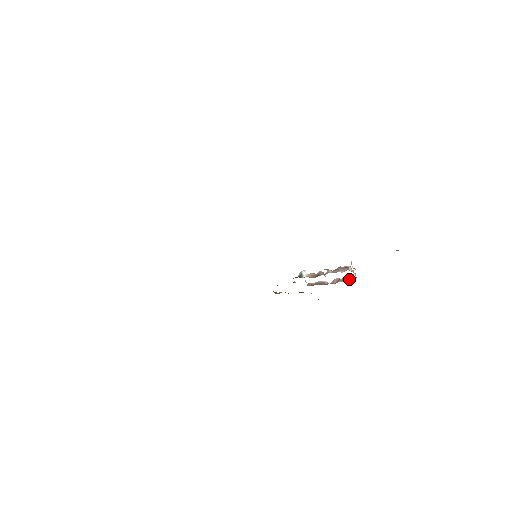
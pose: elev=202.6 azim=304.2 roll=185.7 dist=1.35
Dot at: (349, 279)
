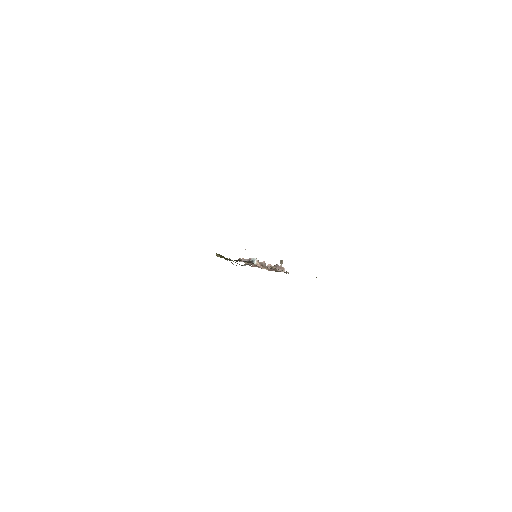
Dot at: (272, 270)
